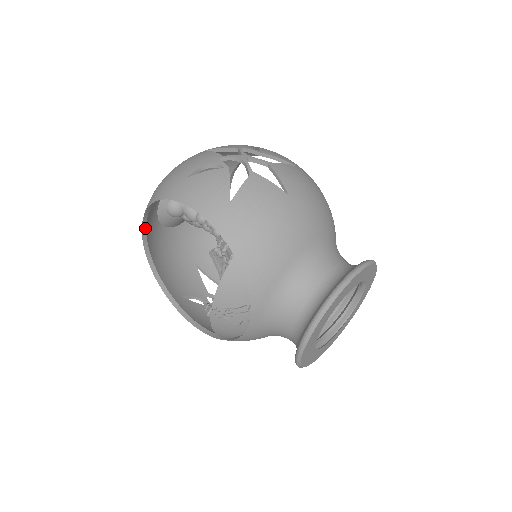
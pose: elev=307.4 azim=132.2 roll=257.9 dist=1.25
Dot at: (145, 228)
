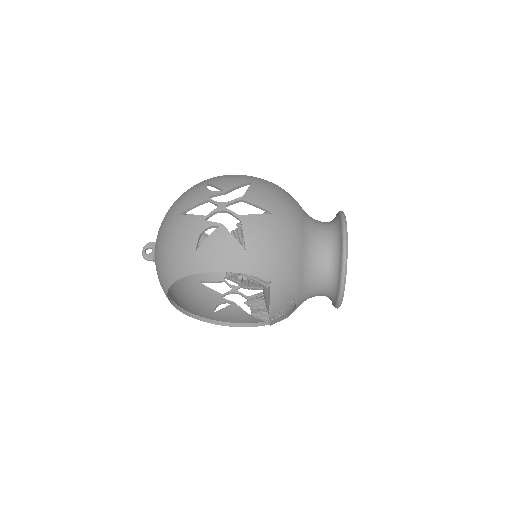
Dot at: (168, 295)
